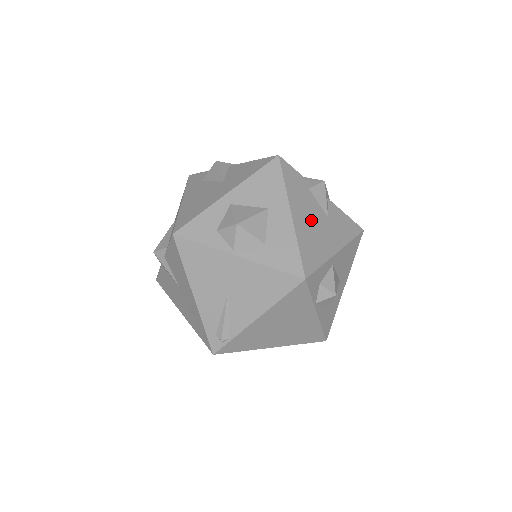
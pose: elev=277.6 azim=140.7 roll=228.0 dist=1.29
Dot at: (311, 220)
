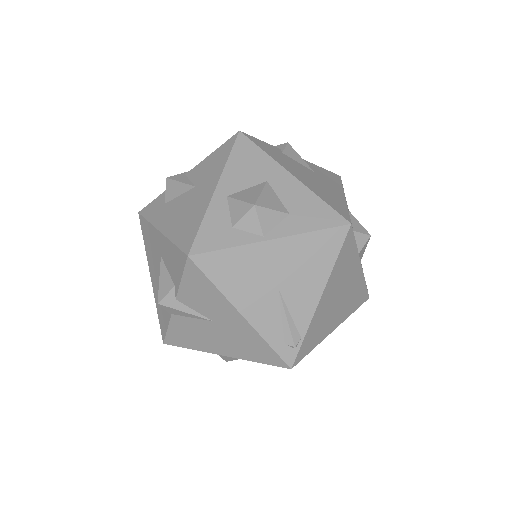
Dot at: (307, 177)
